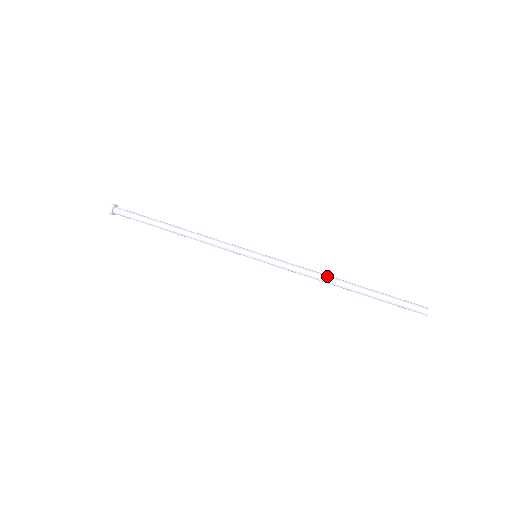
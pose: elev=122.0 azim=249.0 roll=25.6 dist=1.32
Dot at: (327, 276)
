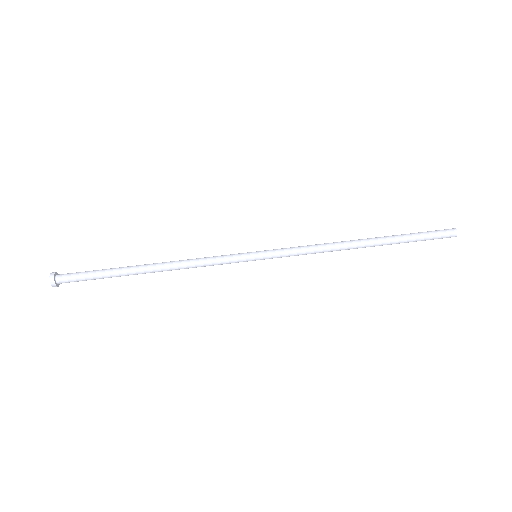
Dot at: (344, 245)
